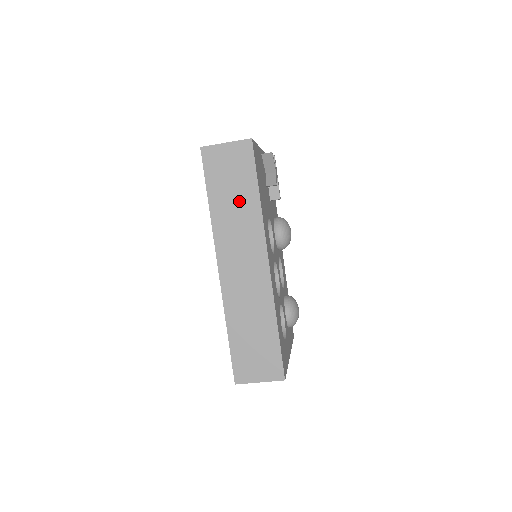
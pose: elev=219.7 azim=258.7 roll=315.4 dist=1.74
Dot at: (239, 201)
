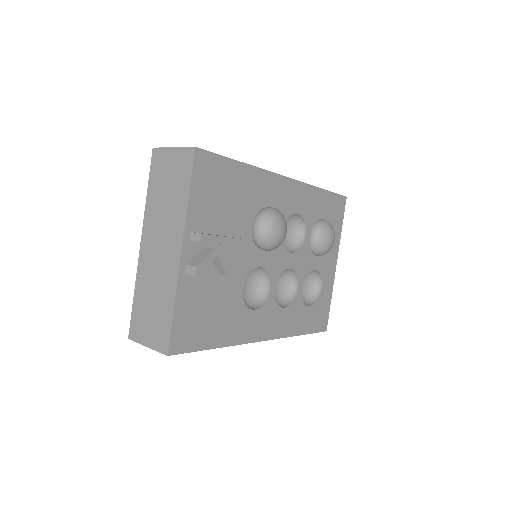
Dot at: occluded
